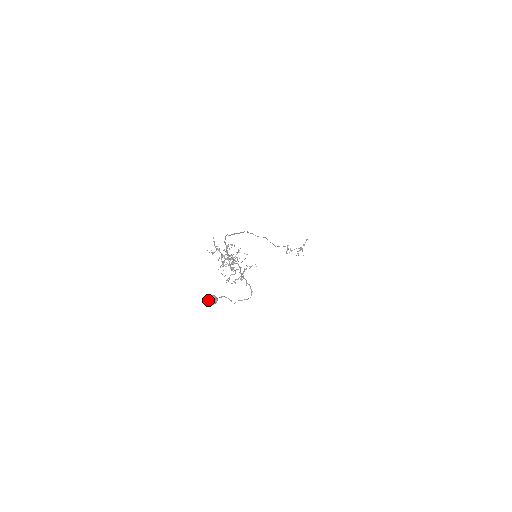
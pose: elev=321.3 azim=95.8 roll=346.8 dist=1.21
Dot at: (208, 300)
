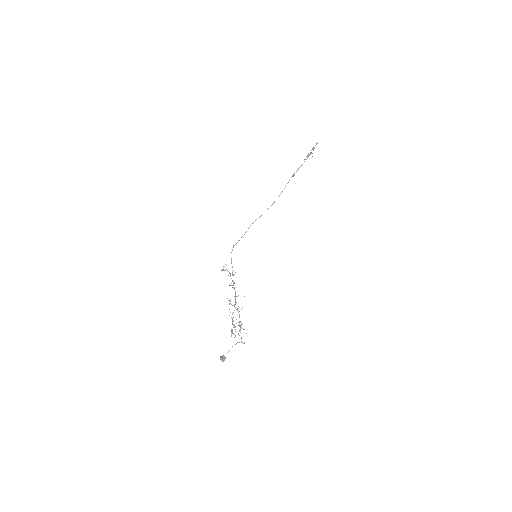
Dot at: occluded
